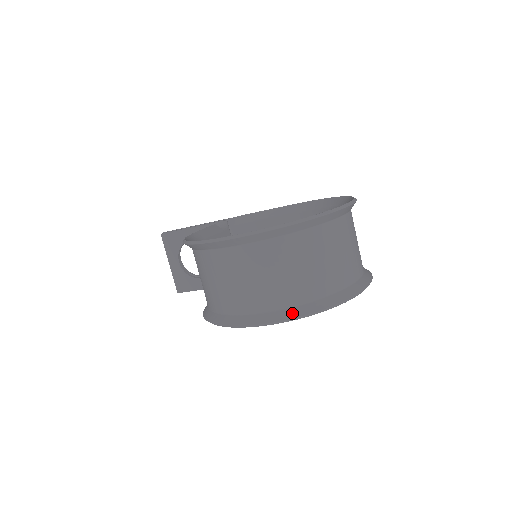
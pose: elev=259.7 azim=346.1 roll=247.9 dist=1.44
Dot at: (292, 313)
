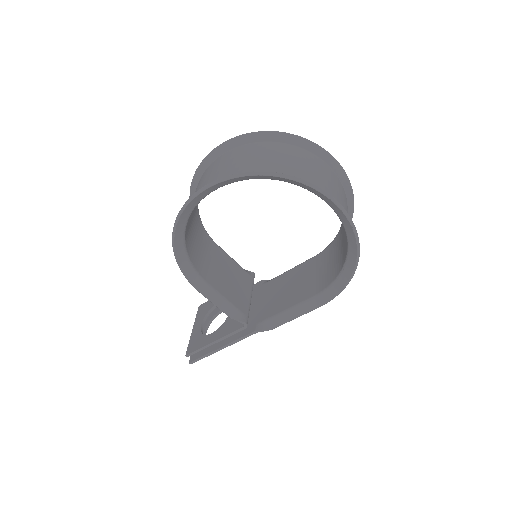
Dot at: (234, 176)
